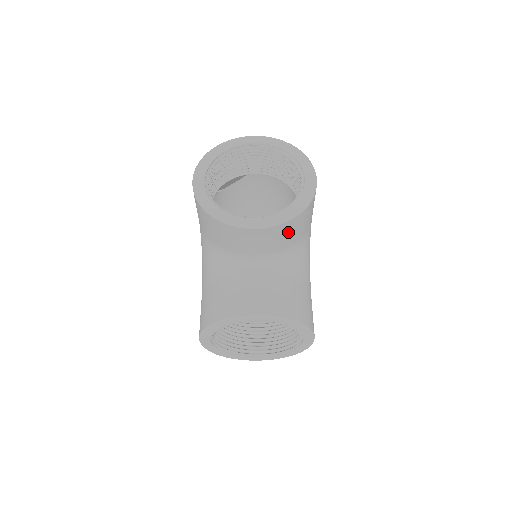
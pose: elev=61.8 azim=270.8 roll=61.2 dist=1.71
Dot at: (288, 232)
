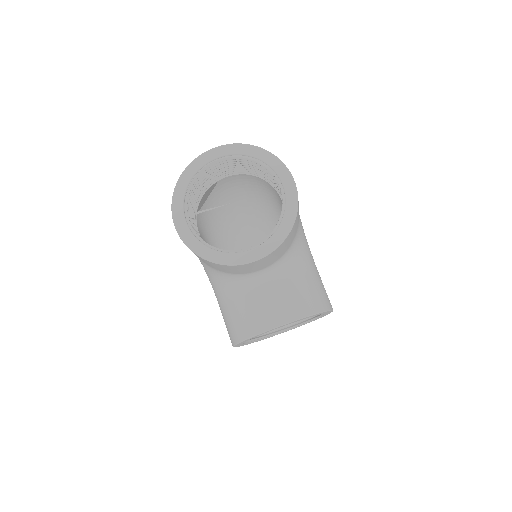
Dot at: (285, 245)
